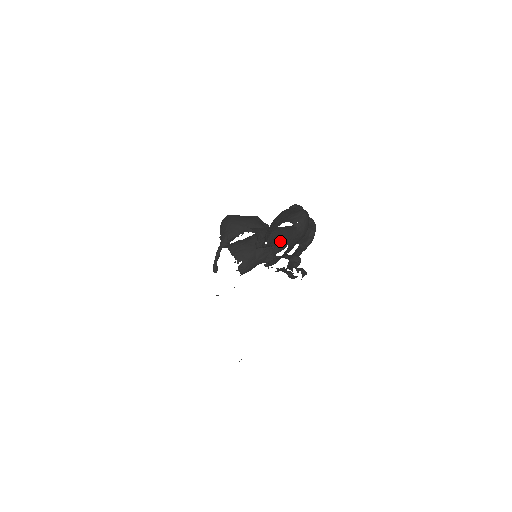
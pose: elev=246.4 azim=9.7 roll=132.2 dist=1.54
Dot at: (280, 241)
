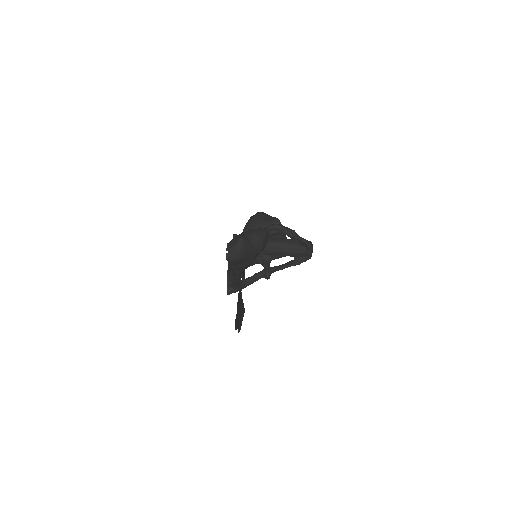
Dot at: (266, 251)
